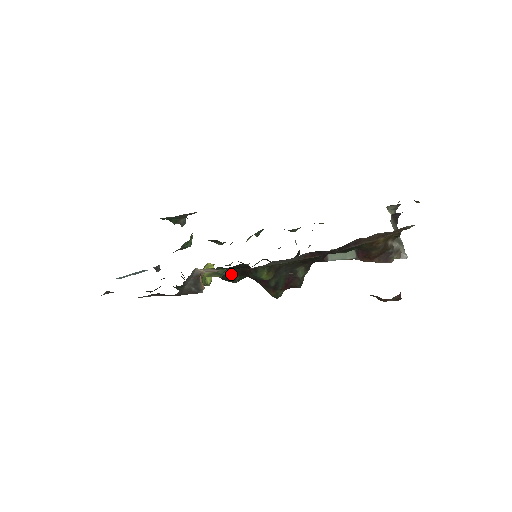
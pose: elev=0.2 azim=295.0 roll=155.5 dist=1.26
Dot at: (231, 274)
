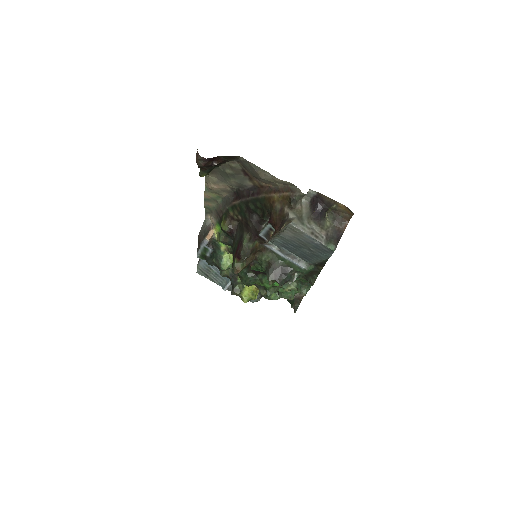
Dot at: occluded
